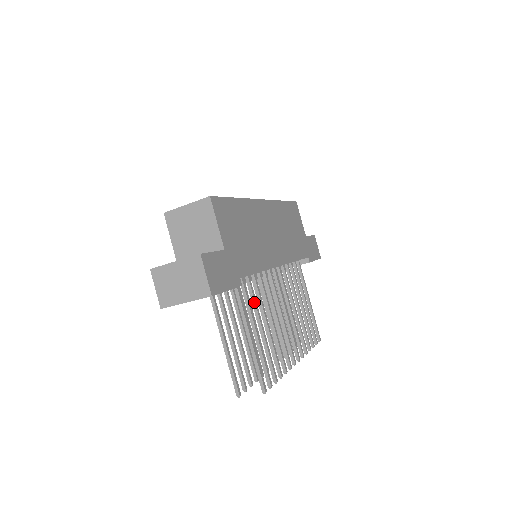
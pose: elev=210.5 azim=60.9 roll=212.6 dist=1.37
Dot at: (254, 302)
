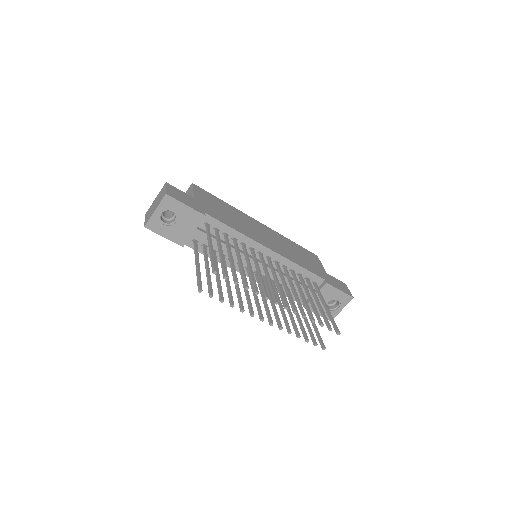
Dot at: (227, 244)
